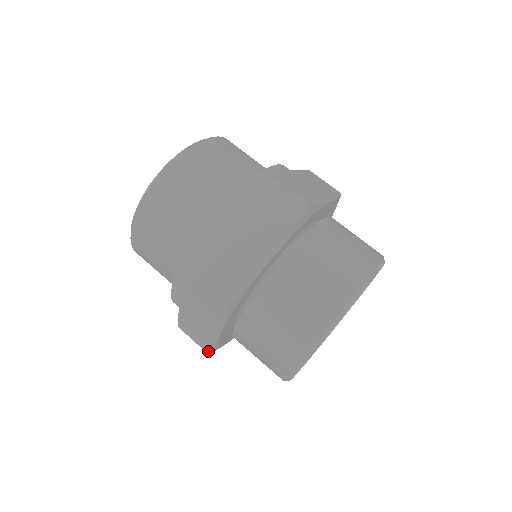
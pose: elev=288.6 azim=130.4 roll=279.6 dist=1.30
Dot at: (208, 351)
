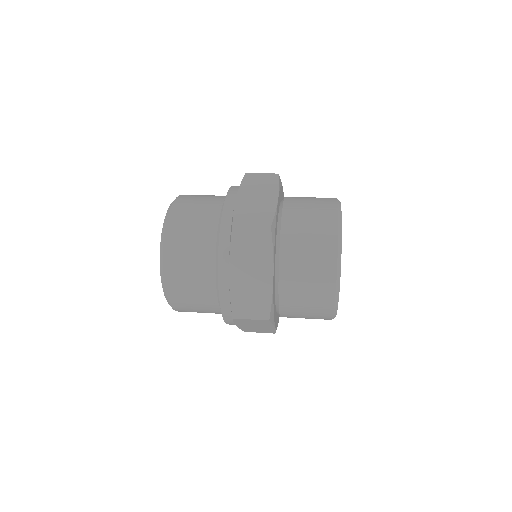
Dot at: (270, 223)
